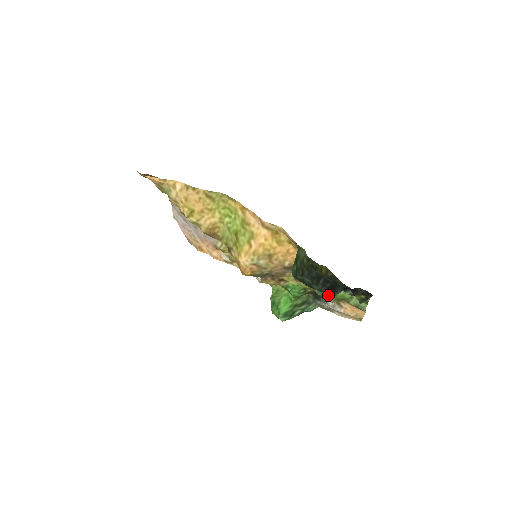
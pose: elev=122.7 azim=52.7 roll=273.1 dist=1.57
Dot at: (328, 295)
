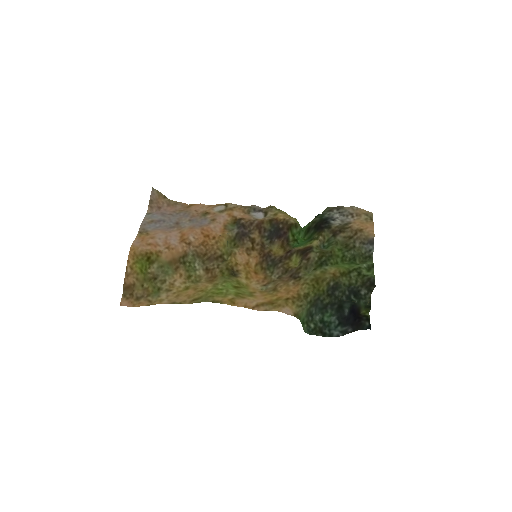
Dot at: (334, 234)
